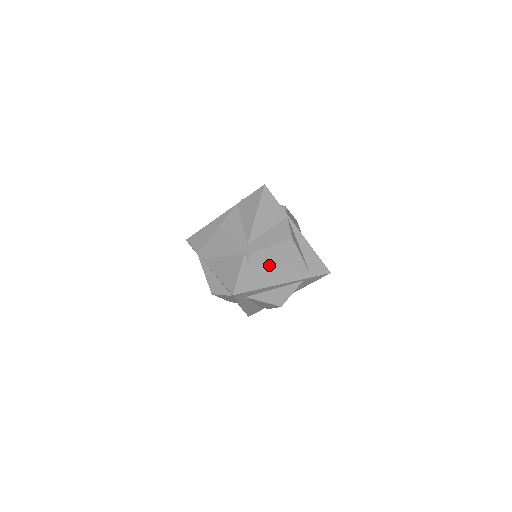
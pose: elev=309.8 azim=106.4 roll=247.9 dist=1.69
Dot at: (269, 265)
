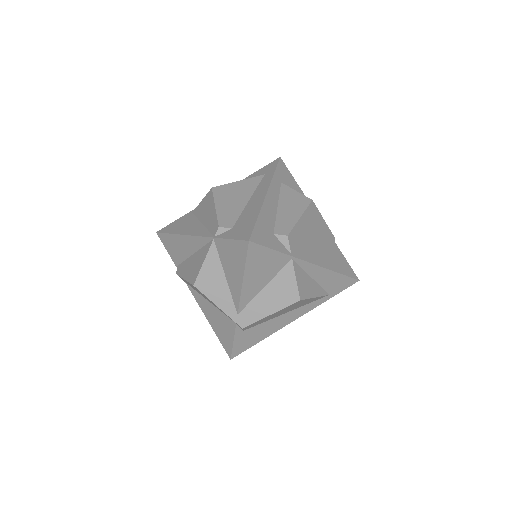
Dot at: (271, 318)
